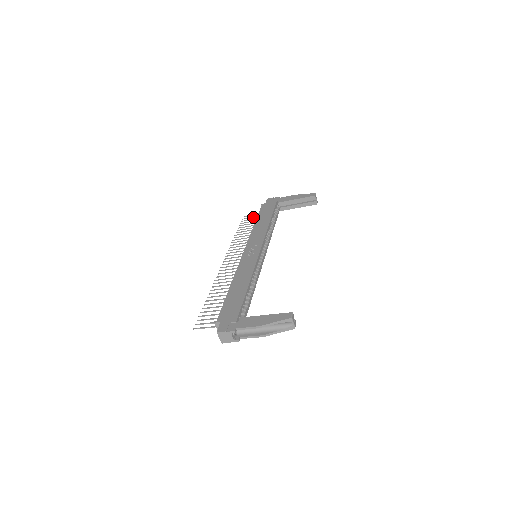
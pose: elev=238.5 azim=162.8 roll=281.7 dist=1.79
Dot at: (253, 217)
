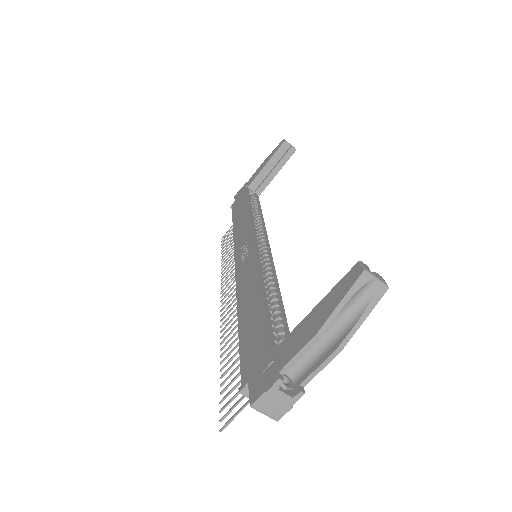
Dot at: (232, 228)
